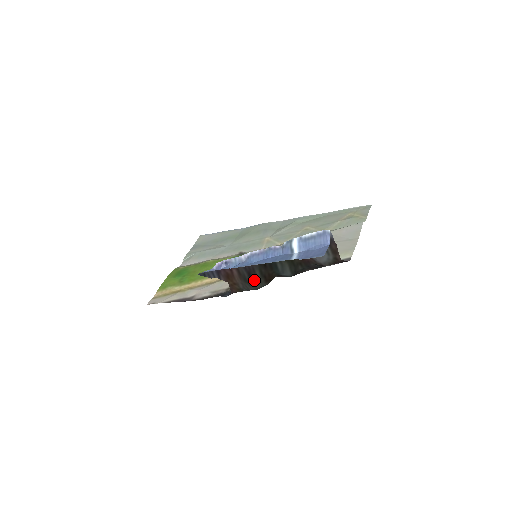
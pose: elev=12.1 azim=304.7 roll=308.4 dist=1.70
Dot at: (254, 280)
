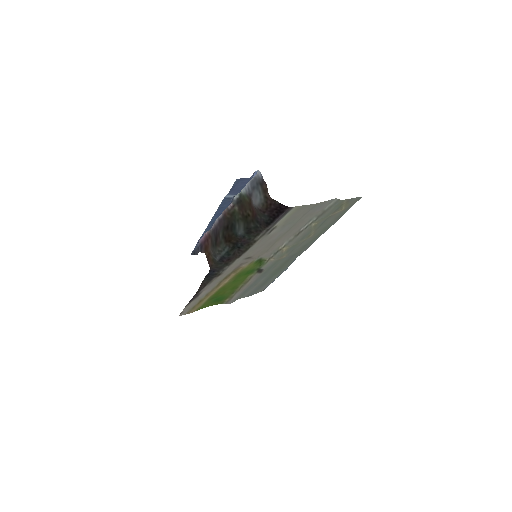
Dot at: (218, 243)
